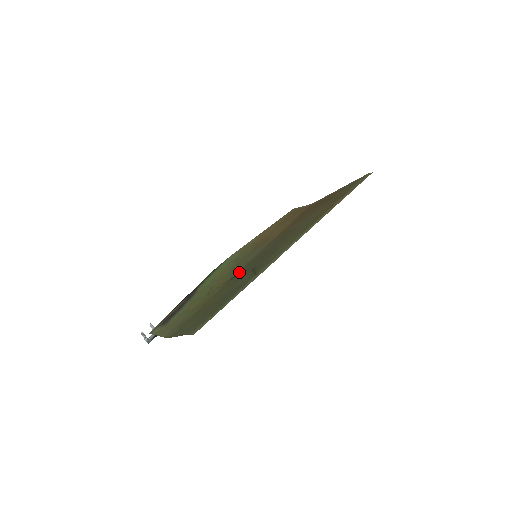
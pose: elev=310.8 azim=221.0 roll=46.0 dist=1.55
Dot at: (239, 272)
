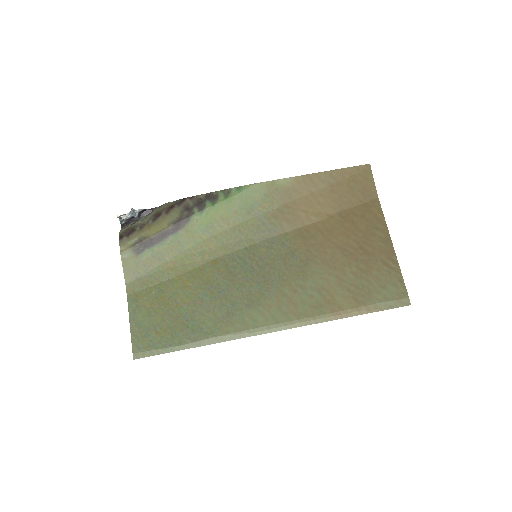
Dot at: (229, 260)
